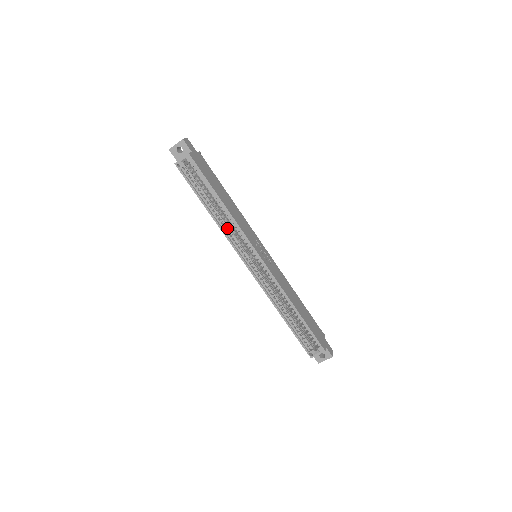
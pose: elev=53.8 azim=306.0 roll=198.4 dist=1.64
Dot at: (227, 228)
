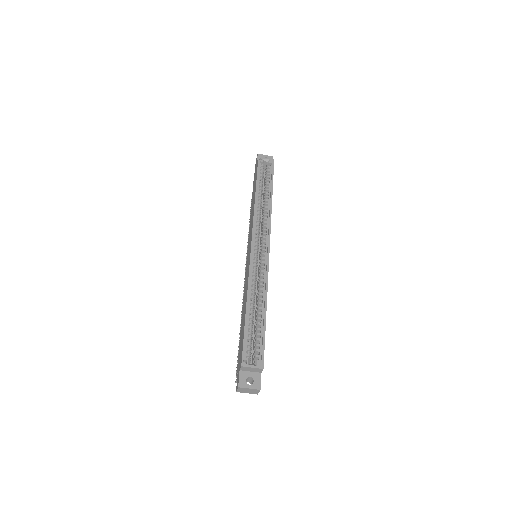
Dot at: (259, 213)
